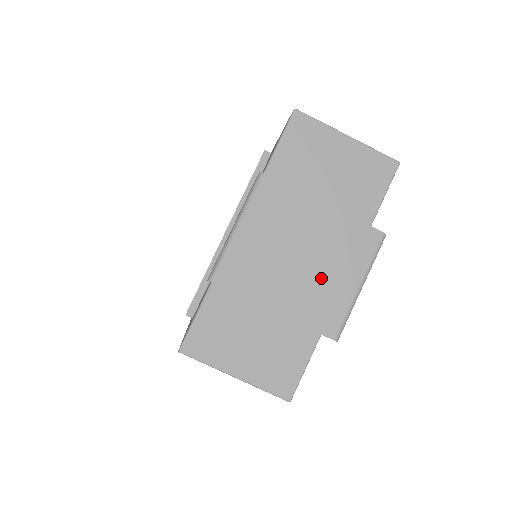
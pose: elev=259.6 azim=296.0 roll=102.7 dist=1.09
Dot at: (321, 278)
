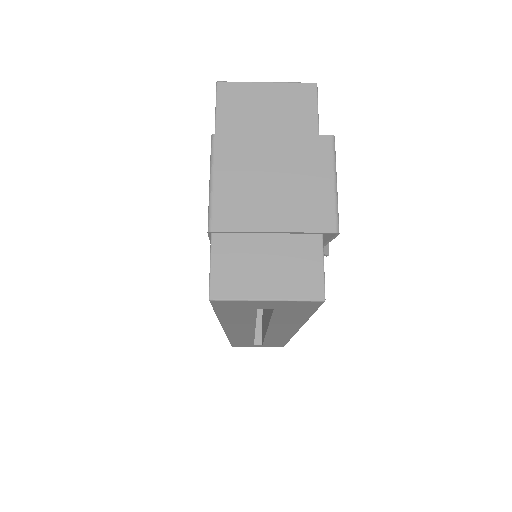
Dot at: (299, 189)
